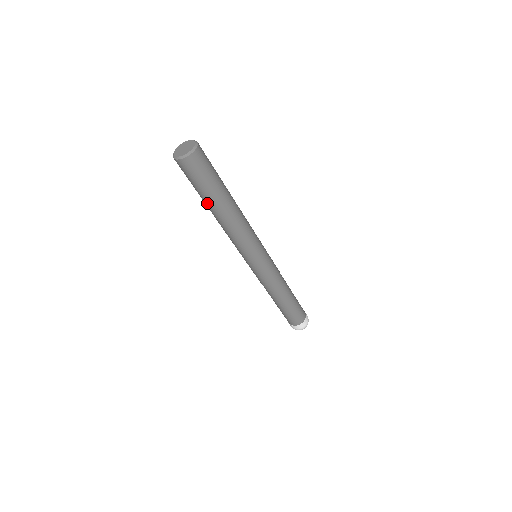
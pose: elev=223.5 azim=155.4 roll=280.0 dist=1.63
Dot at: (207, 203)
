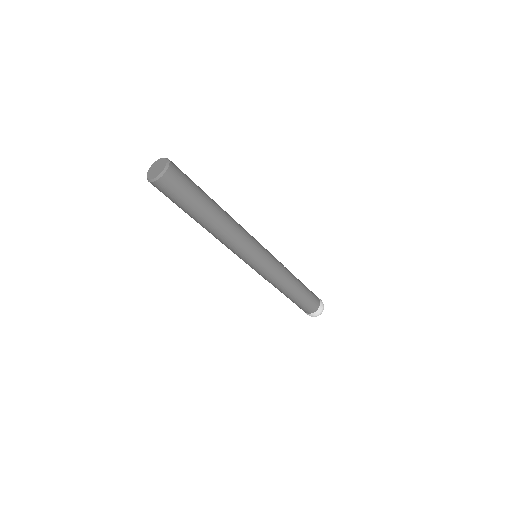
Dot at: (202, 214)
